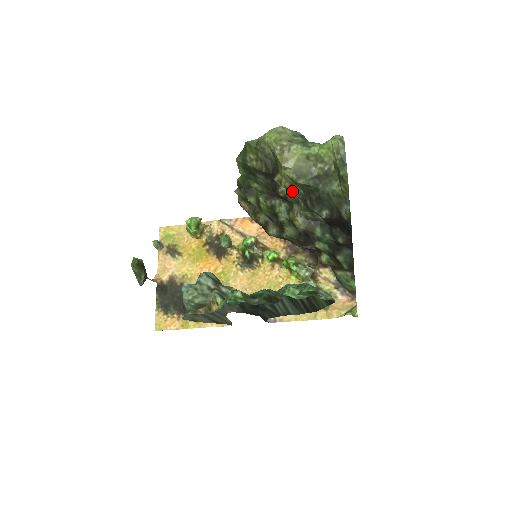
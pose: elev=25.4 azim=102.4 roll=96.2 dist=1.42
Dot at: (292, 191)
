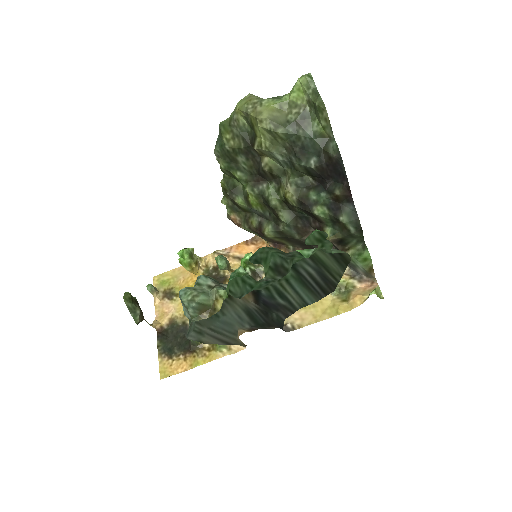
Dot at: (274, 152)
